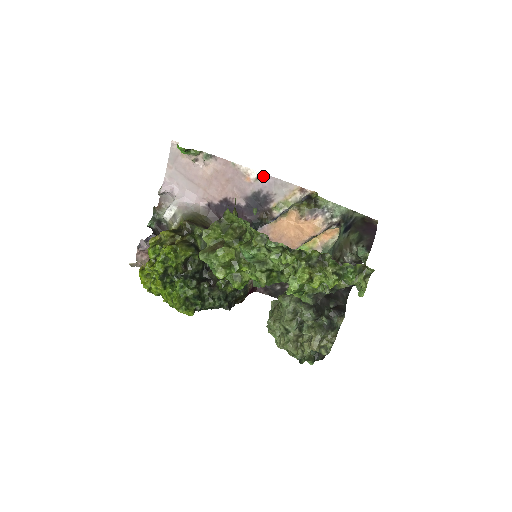
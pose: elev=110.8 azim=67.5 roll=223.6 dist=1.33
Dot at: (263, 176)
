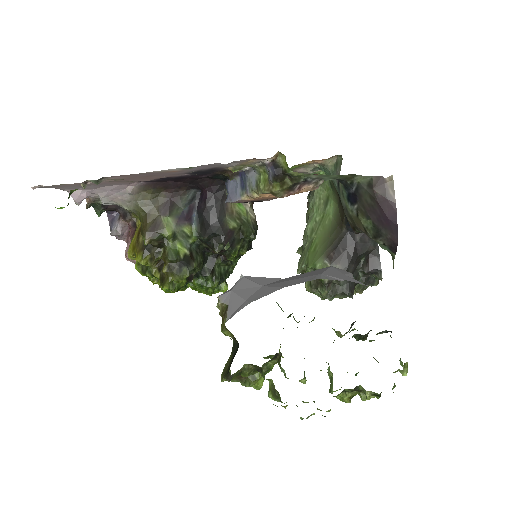
Dot at: (192, 168)
